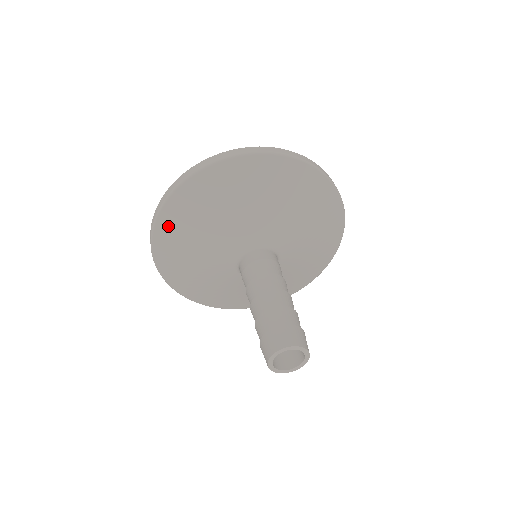
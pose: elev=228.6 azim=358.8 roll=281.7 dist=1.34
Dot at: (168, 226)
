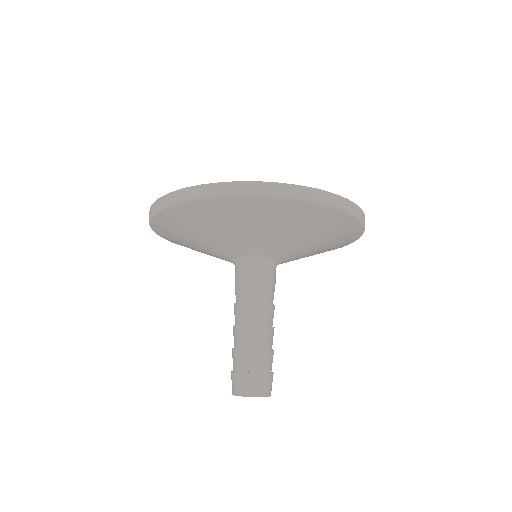
Dot at: (170, 220)
